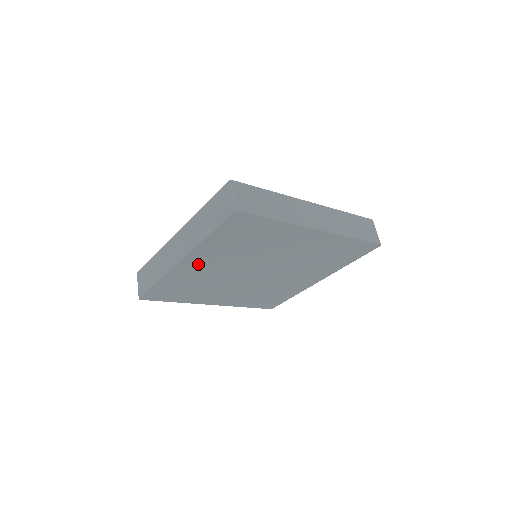
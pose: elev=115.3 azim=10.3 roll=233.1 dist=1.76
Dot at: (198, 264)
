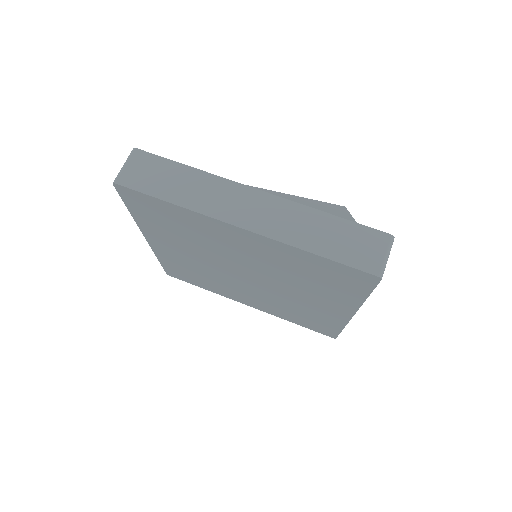
Dot at: (166, 246)
